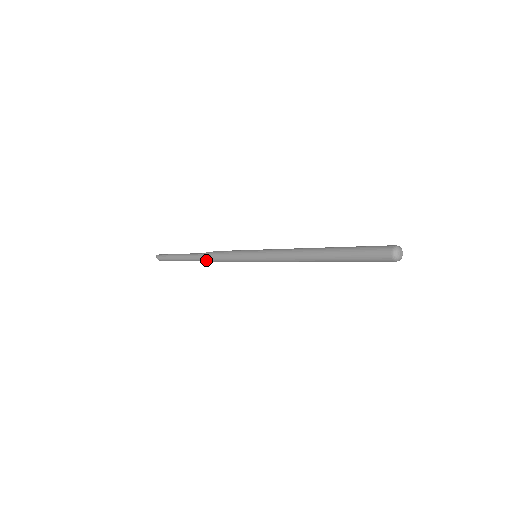
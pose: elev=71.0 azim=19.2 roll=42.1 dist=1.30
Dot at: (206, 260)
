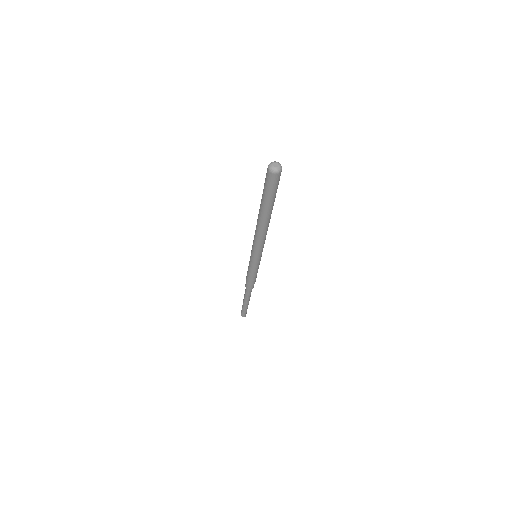
Dot at: (249, 289)
